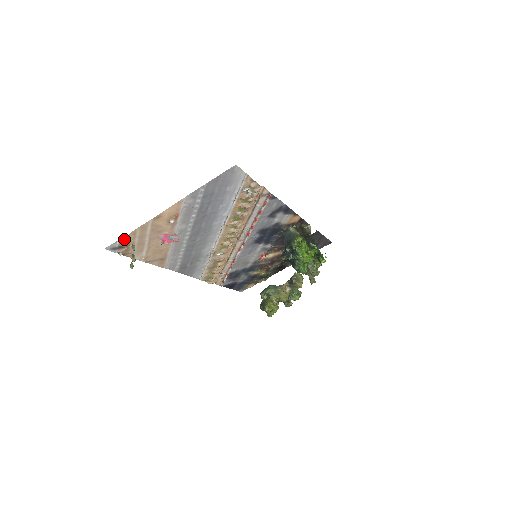
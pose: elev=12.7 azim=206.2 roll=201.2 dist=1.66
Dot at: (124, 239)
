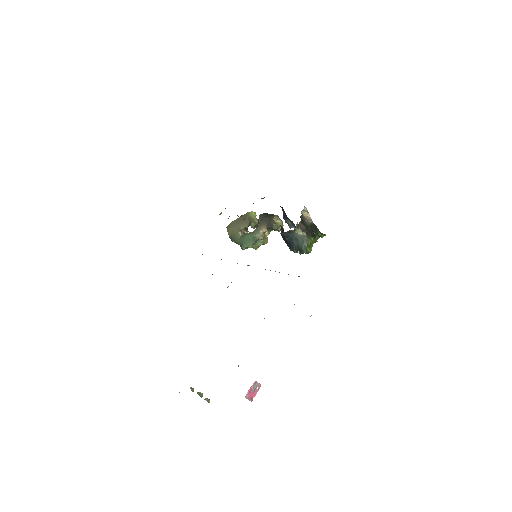
Dot at: occluded
